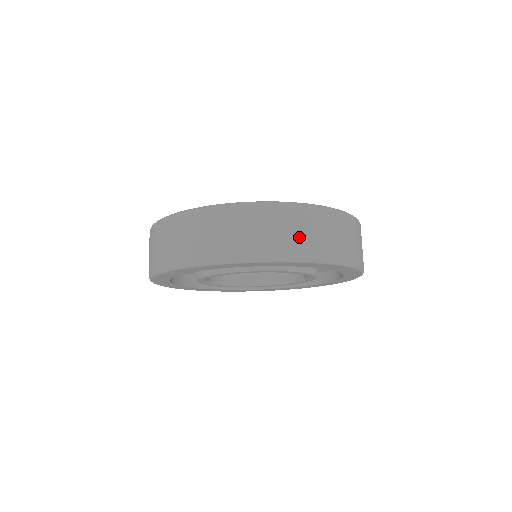
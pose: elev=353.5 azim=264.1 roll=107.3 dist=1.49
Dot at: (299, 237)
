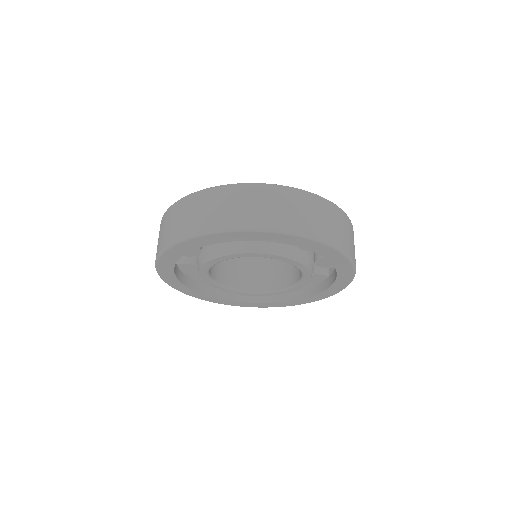
Dot at: (225, 211)
